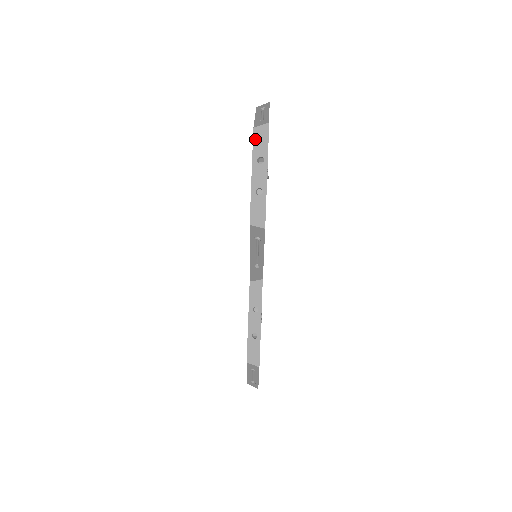
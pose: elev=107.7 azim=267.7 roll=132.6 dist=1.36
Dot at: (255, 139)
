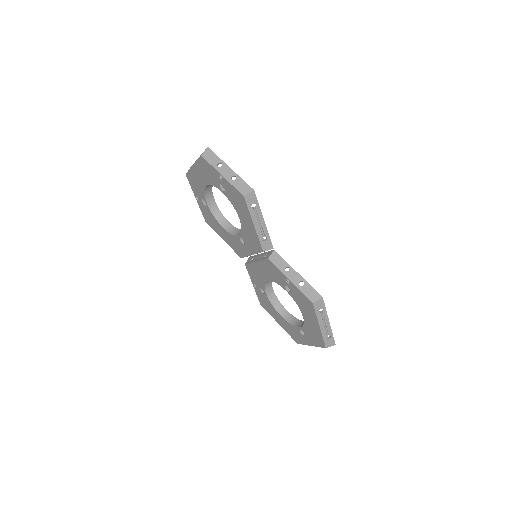
Dot at: (207, 159)
